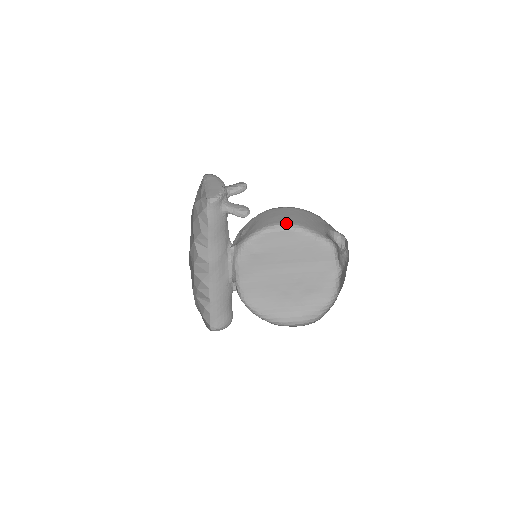
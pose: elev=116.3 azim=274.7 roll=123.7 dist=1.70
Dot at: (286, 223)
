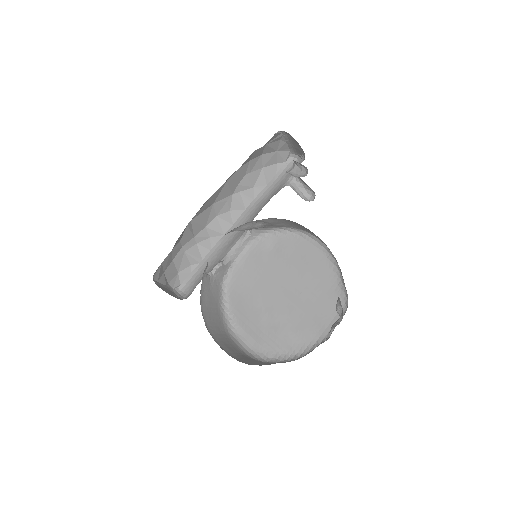
Dot at: occluded
